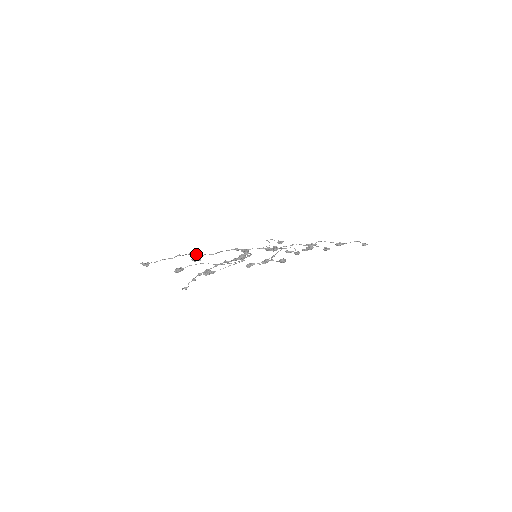
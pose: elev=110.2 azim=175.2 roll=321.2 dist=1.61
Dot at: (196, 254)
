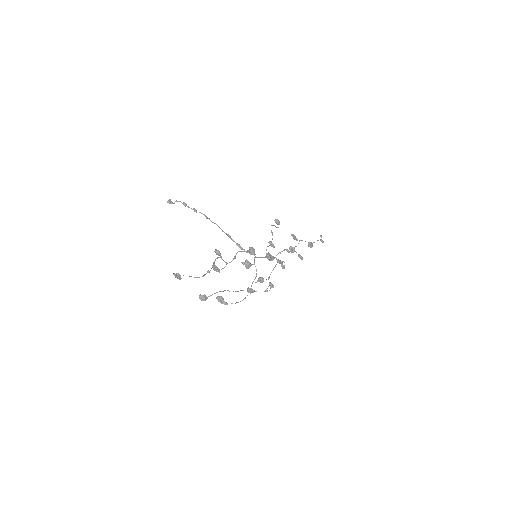
Dot at: (218, 254)
